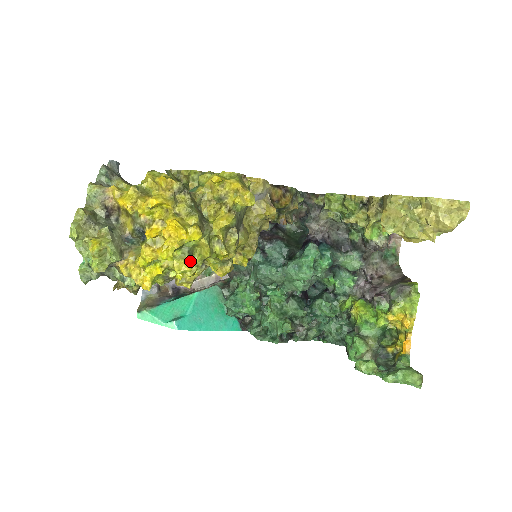
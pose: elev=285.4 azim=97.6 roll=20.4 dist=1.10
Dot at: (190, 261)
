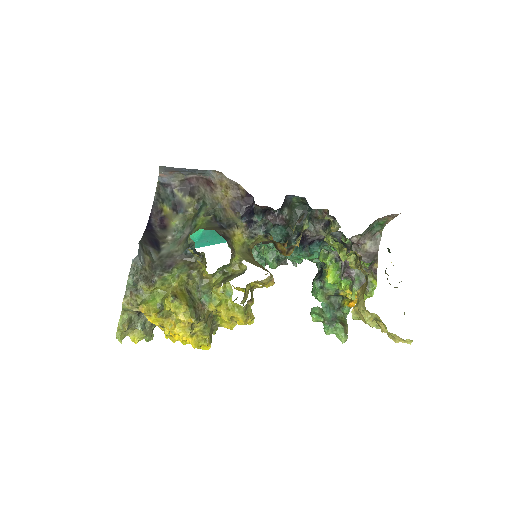
Dot at: occluded
